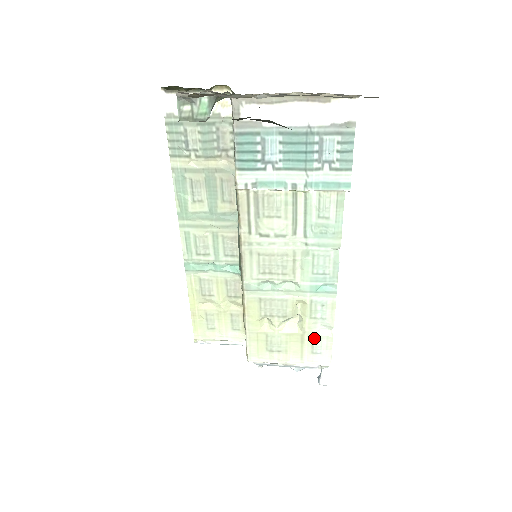
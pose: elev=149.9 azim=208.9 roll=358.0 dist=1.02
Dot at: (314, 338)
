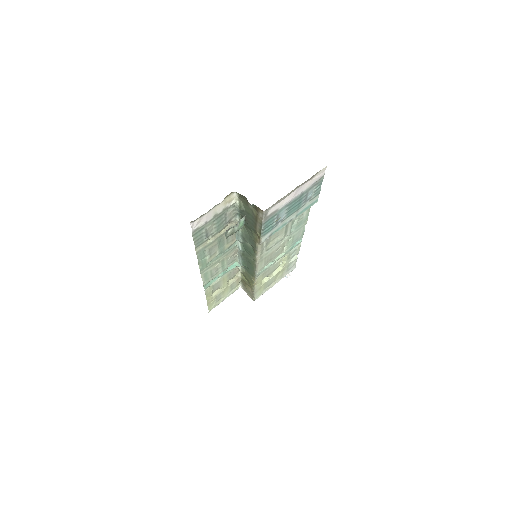
Dot at: (289, 265)
